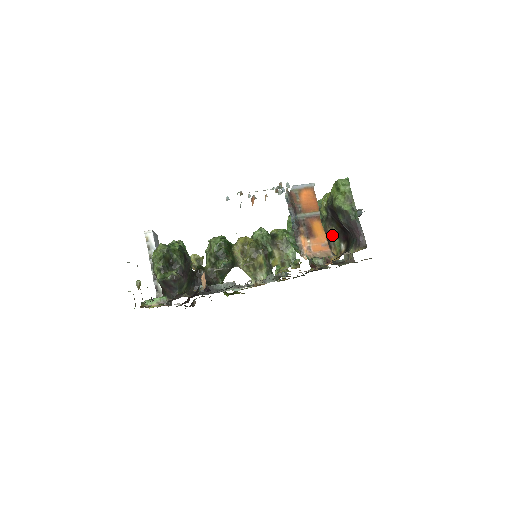
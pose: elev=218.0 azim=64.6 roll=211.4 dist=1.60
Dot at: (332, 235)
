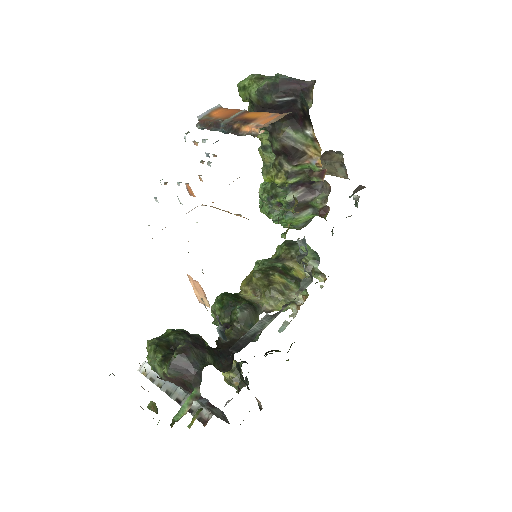
Dot at: (289, 137)
